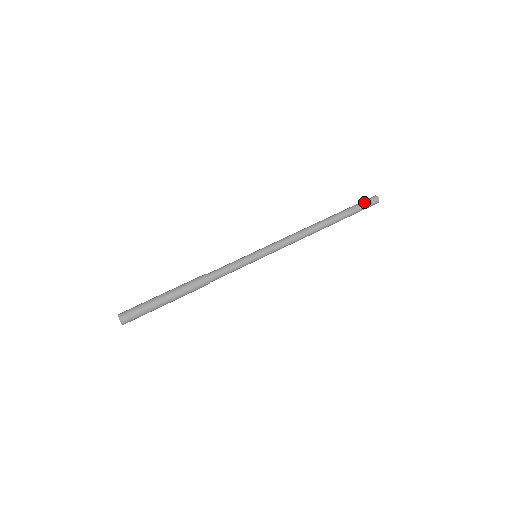
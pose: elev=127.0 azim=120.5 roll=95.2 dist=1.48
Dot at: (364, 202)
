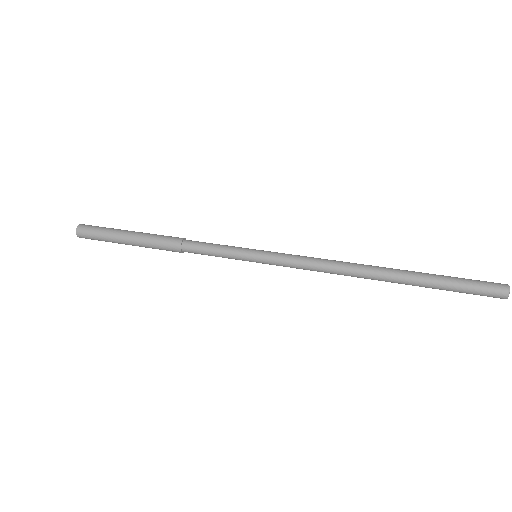
Dot at: (475, 280)
